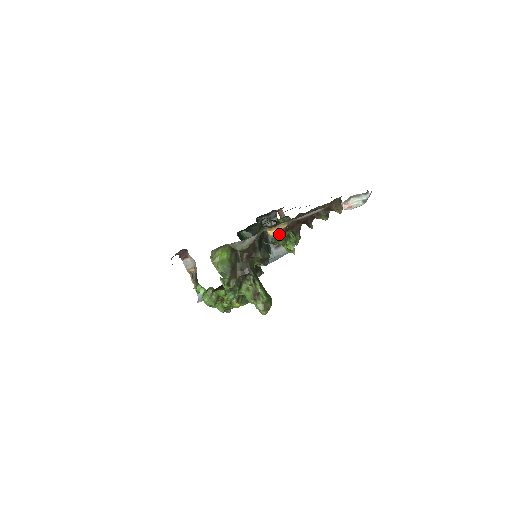
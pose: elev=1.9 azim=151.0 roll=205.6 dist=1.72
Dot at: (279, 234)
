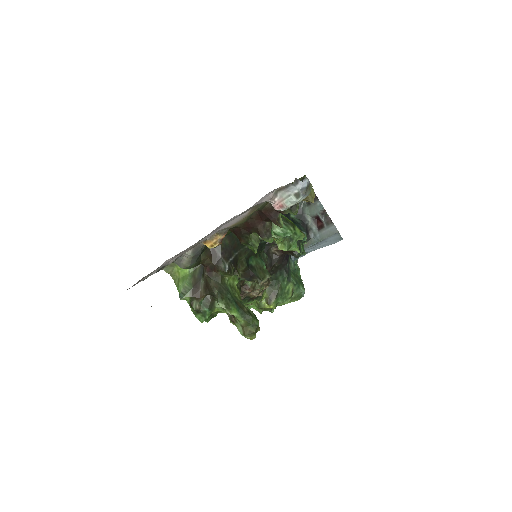
Dot at: (241, 239)
